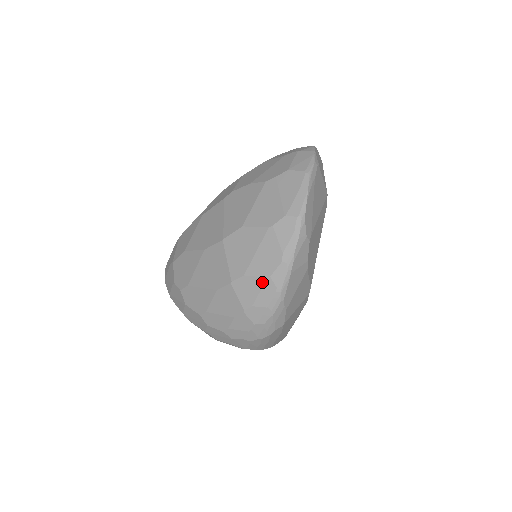
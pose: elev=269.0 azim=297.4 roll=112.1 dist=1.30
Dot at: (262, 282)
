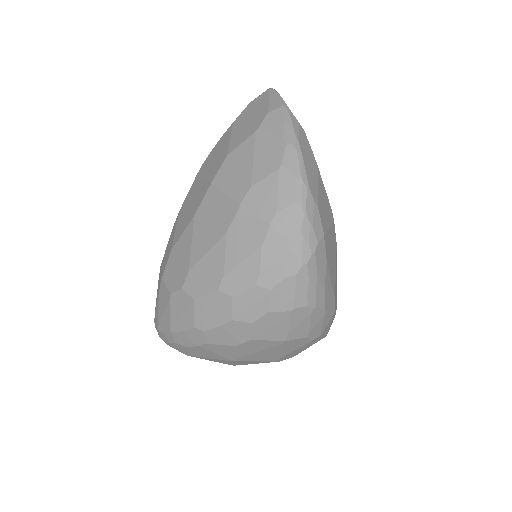
Dot at: (275, 178)
